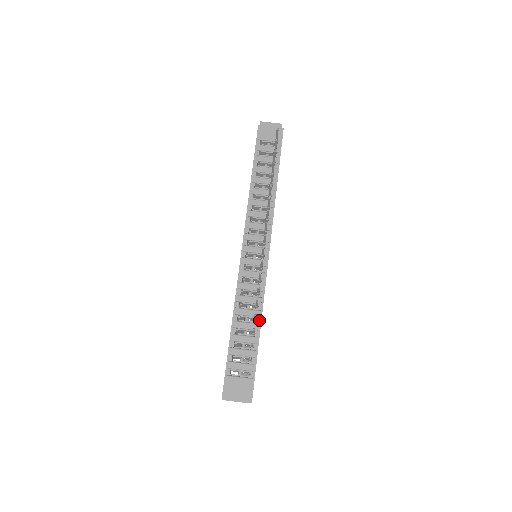
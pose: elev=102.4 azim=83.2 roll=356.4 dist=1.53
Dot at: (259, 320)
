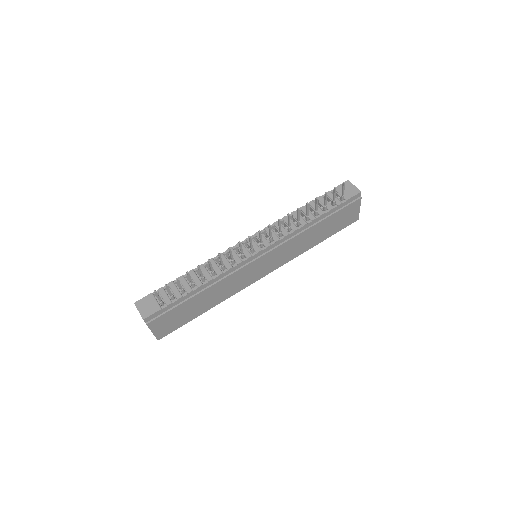
Dot at: (208, 286)
